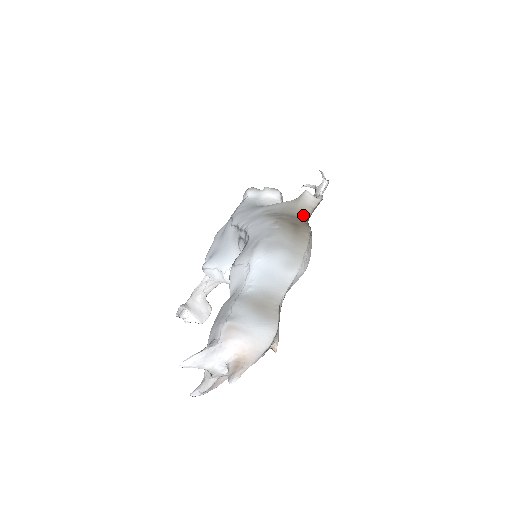
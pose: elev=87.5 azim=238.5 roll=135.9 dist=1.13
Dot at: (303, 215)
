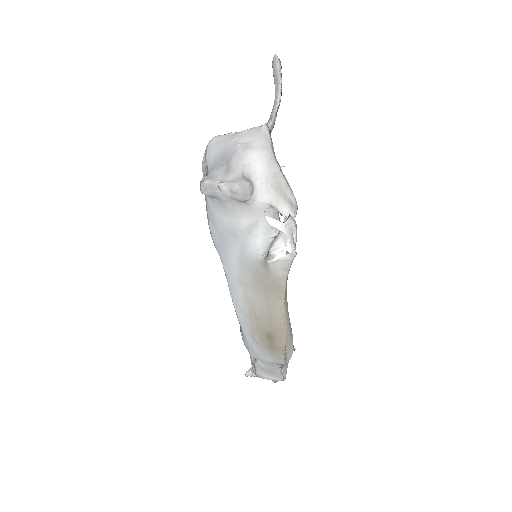
Dot at: (278, 290)
